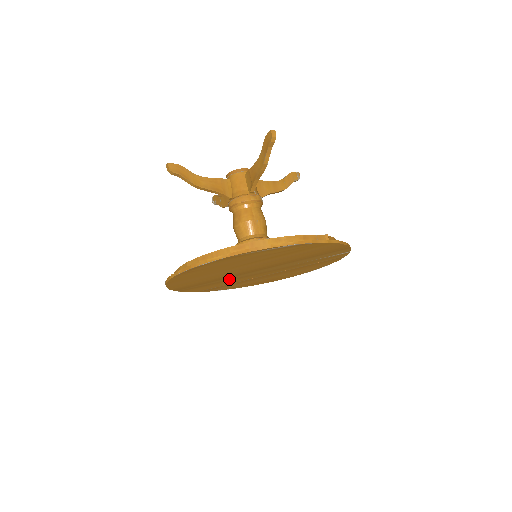
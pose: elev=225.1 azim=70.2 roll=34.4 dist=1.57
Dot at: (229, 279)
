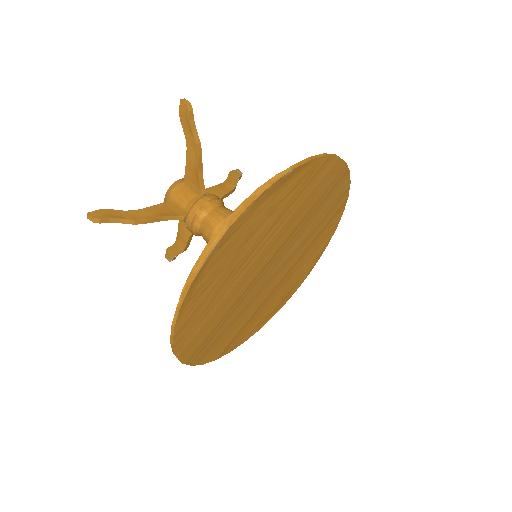
Dot at: (244, 306)
